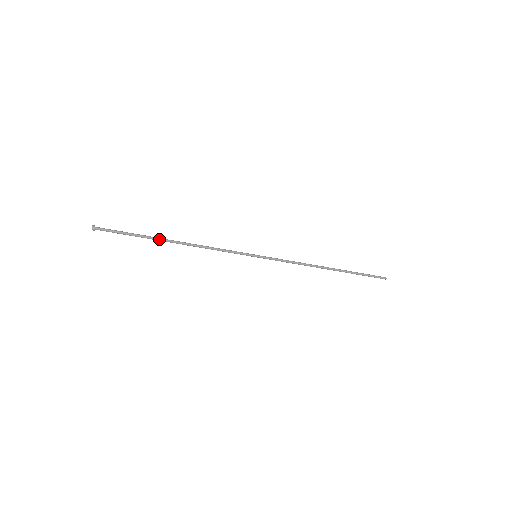
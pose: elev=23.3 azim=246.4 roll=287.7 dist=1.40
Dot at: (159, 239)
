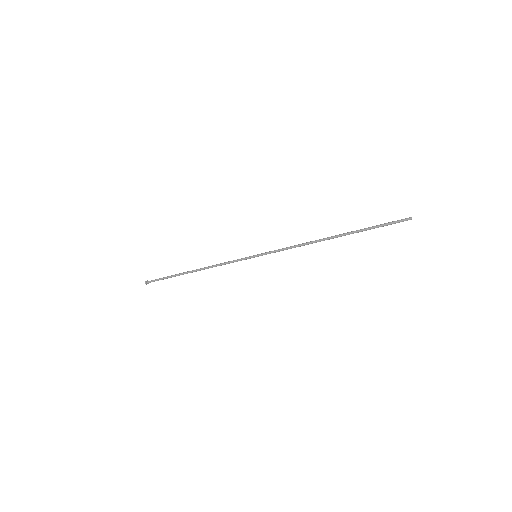
Dot at: (183, 274)
